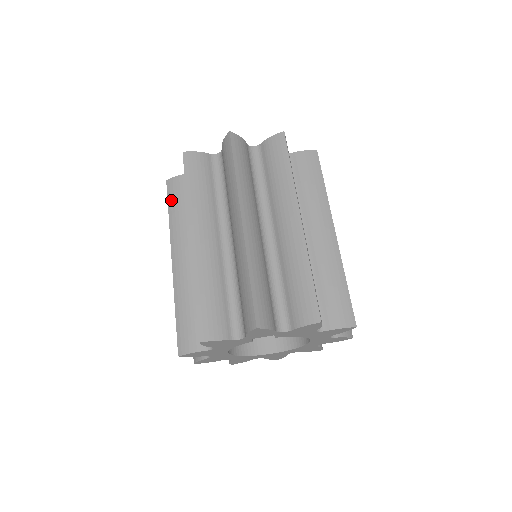
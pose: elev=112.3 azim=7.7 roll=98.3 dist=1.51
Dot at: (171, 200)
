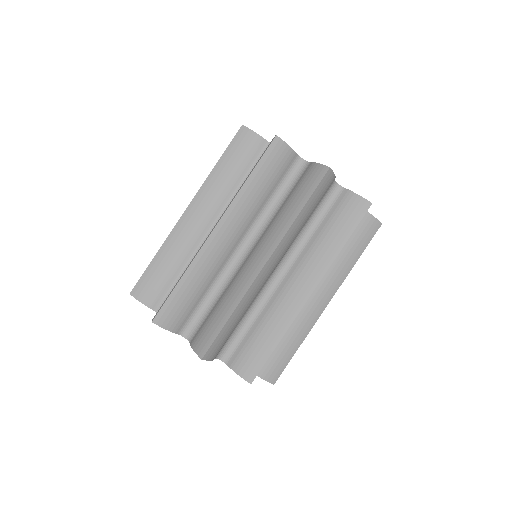
Dot at: (231, 151)
